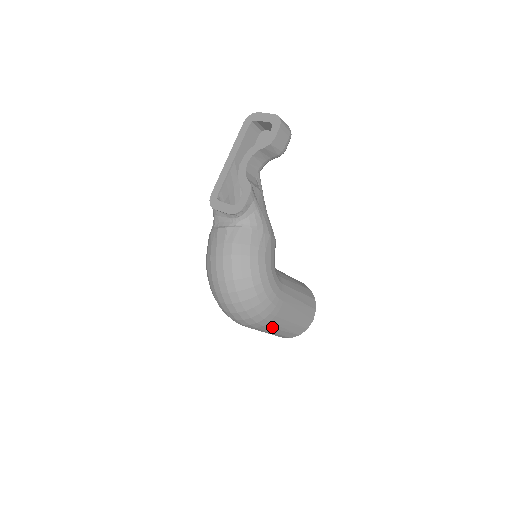
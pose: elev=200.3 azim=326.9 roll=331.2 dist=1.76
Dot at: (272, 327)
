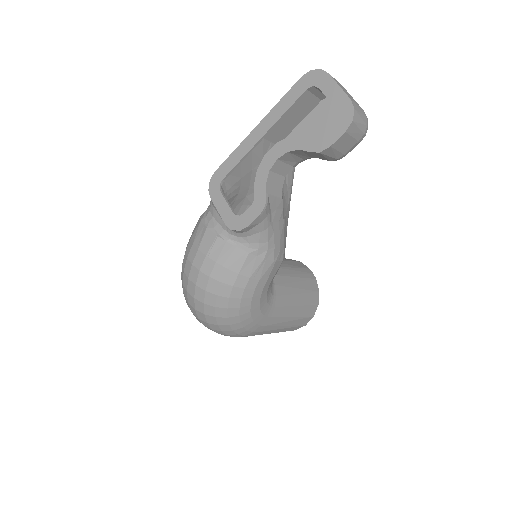
Dot at: occluded
